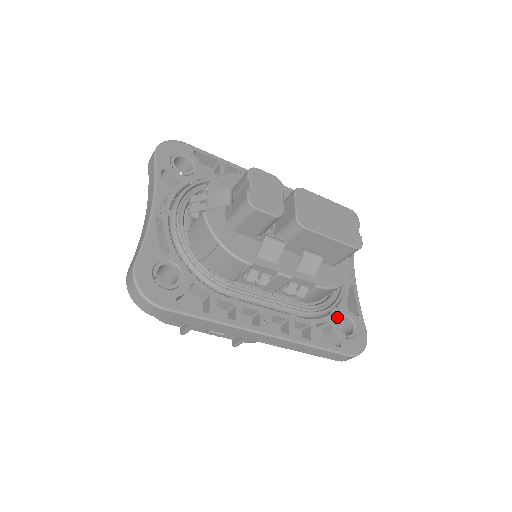
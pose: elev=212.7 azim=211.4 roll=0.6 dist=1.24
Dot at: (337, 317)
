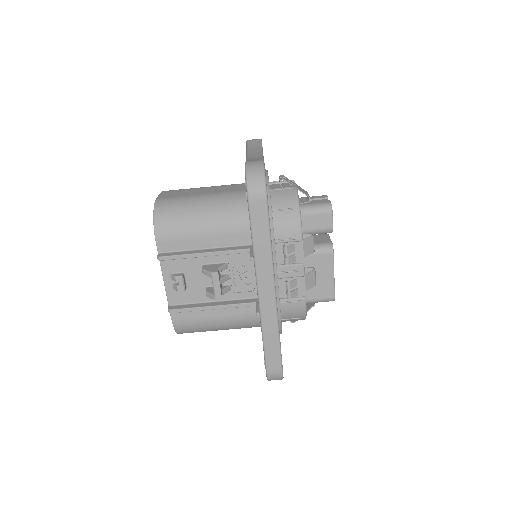
Dot at: occluded
